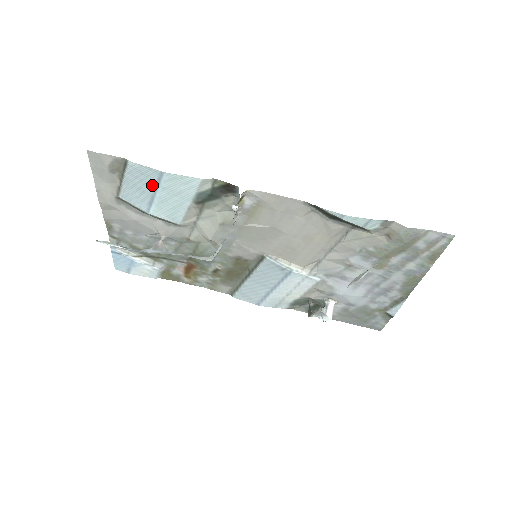
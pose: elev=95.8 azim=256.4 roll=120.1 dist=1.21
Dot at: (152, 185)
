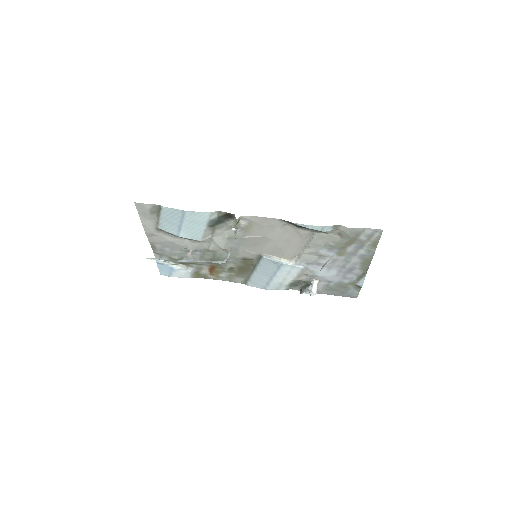
Dot at: (179, 219)
